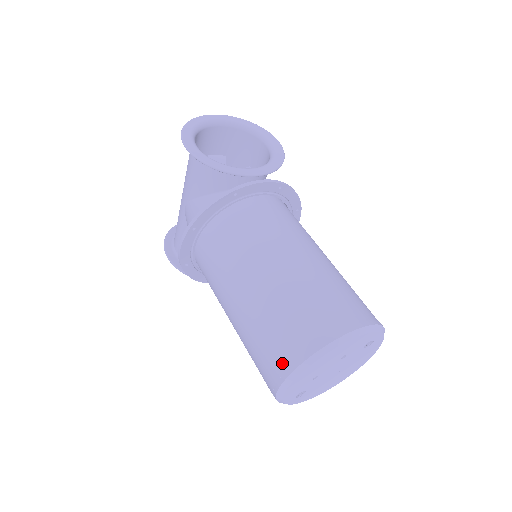
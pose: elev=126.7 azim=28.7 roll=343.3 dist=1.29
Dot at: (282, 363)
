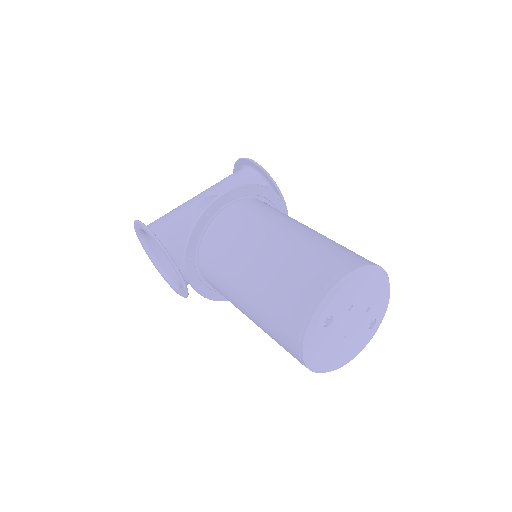
Dot at: (350, 261)
